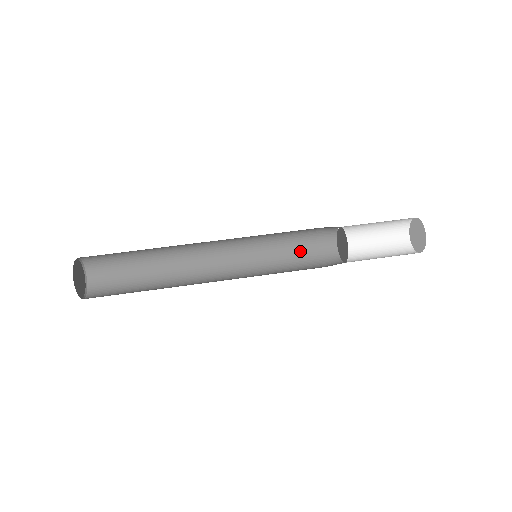
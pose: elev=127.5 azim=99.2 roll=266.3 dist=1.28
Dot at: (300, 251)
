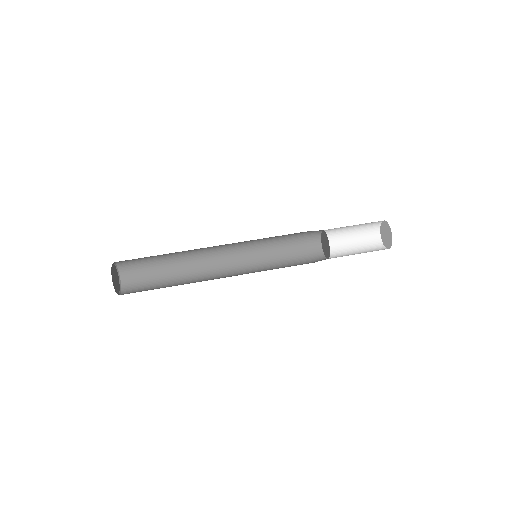
Dot at: (294, 261)
